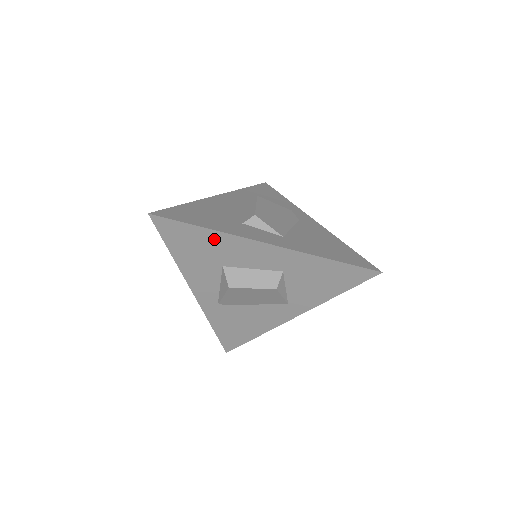
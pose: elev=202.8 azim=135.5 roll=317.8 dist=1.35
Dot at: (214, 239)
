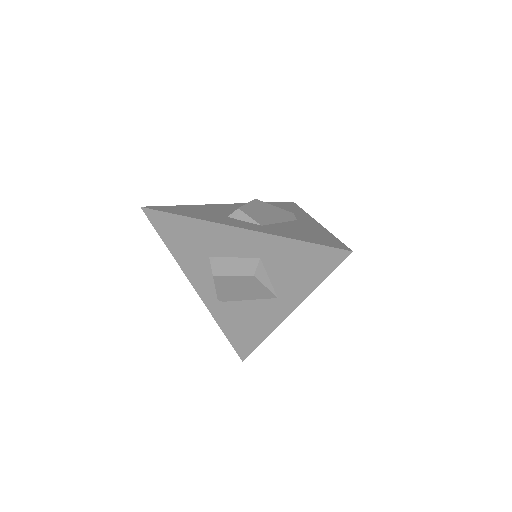
Dot at: (194, 227)
